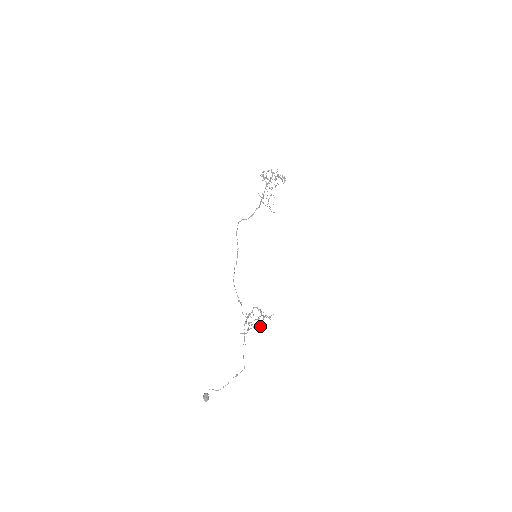
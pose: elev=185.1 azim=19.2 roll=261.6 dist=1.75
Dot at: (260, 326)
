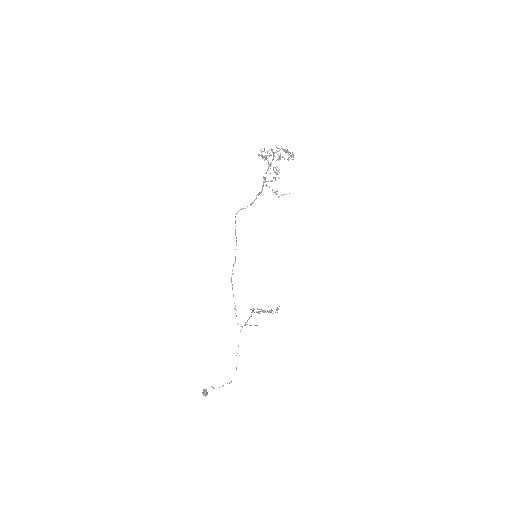
Dot at: occluded
